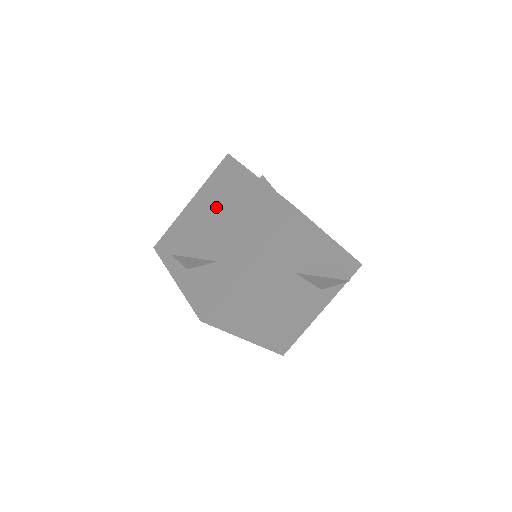
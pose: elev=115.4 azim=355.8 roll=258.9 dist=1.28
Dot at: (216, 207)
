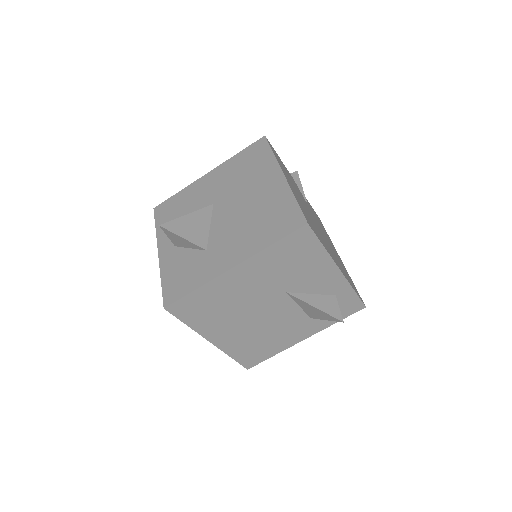
Dot at: (229, 190)
